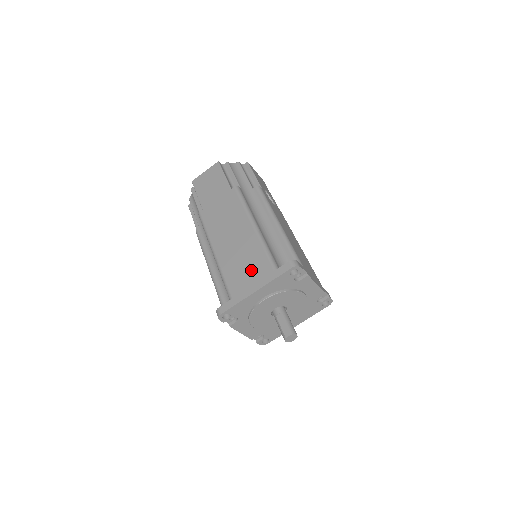
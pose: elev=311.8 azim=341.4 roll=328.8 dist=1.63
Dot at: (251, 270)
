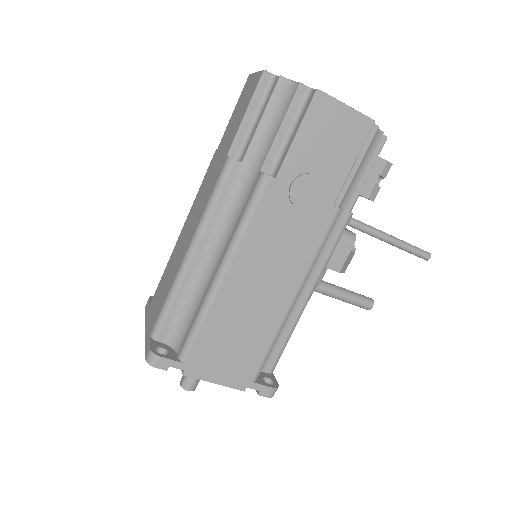
Dot at: (157, 303)
